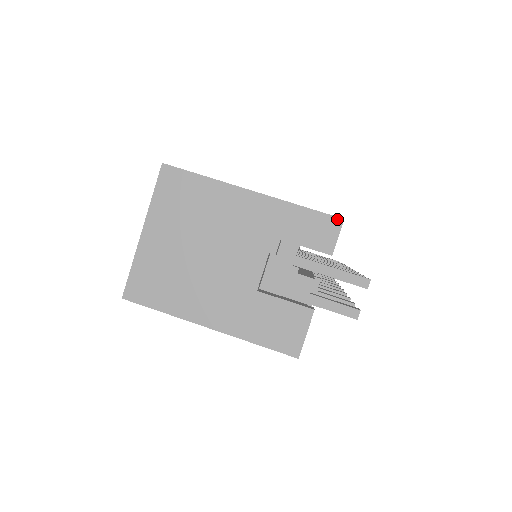
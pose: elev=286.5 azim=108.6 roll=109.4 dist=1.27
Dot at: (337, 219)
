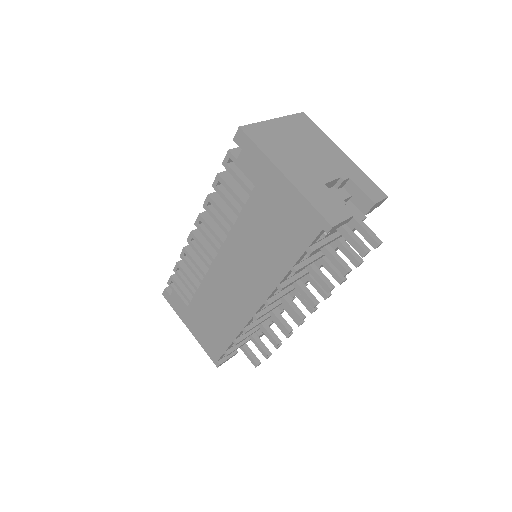
Dot at: (384, 194)
